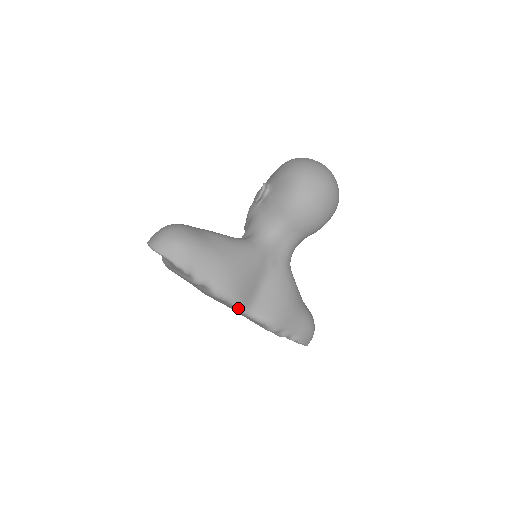
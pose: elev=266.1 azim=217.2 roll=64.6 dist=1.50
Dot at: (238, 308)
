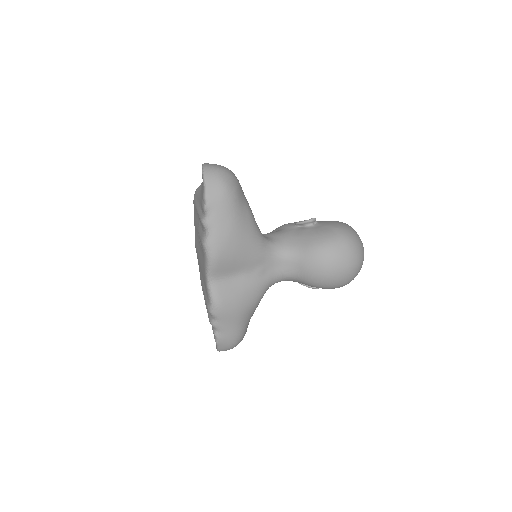
Dot at: (208, 269)
